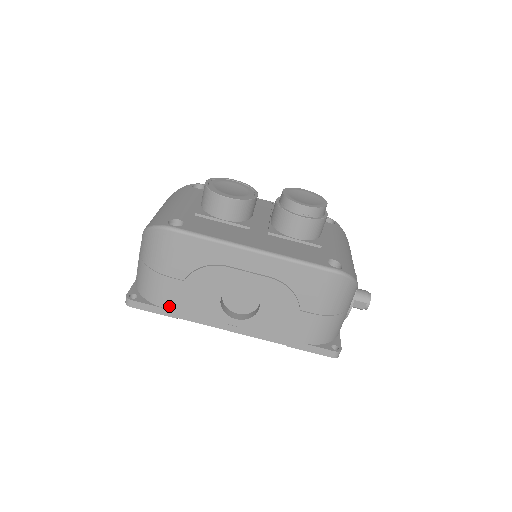
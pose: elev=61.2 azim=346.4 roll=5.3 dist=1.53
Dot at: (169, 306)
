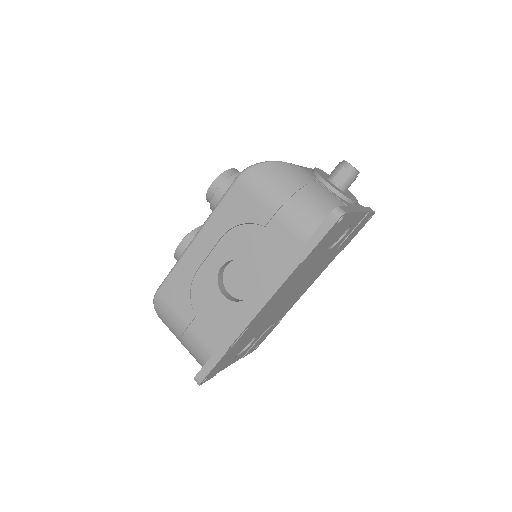
Dot at: (213, 348)
